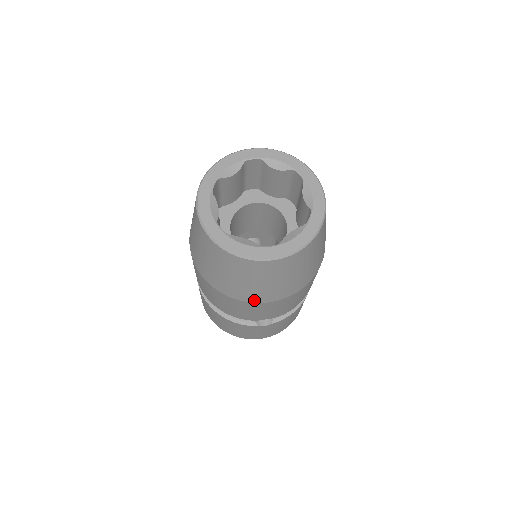
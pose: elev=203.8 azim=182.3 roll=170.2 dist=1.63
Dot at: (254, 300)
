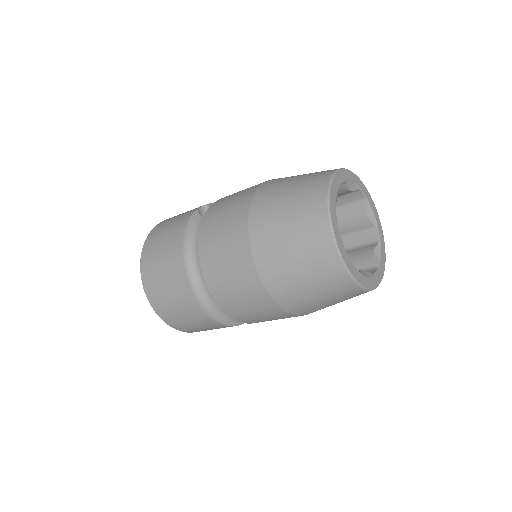
Dot at: occluded
